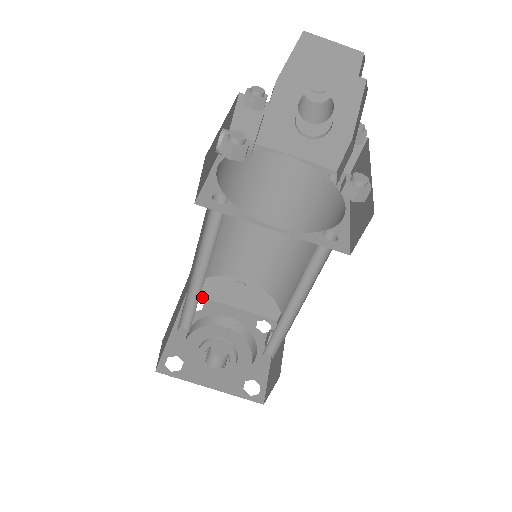
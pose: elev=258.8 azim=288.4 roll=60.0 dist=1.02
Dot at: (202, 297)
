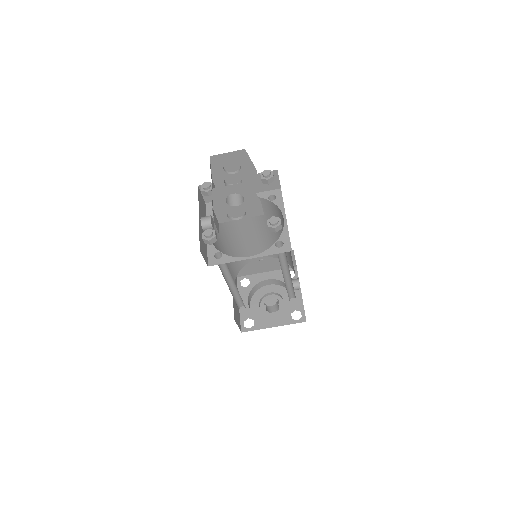
Dot at: (246, 276)
